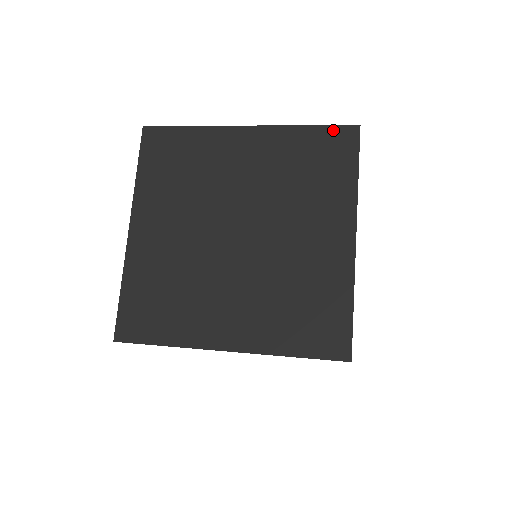
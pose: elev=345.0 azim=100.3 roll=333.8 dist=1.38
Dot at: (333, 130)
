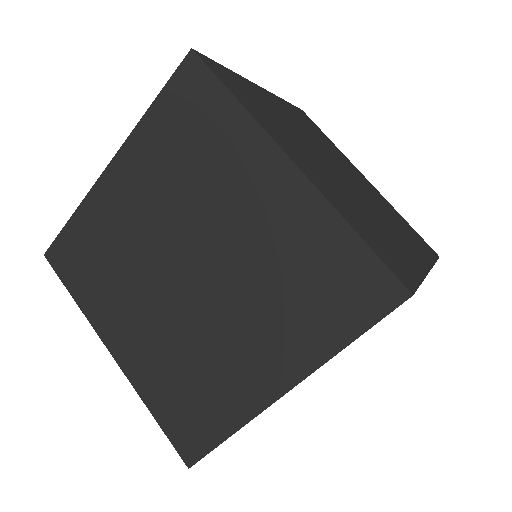
Dot at: (377, 268)
